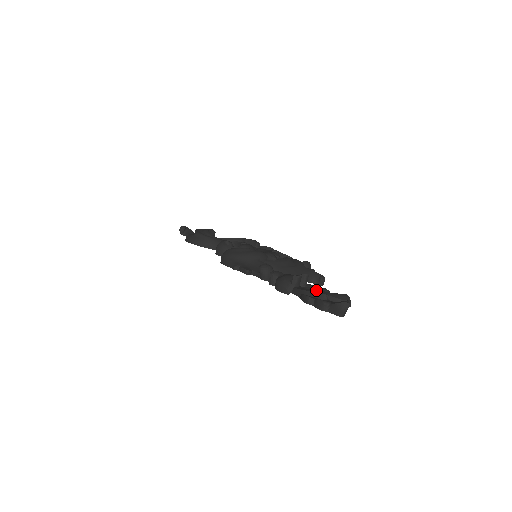
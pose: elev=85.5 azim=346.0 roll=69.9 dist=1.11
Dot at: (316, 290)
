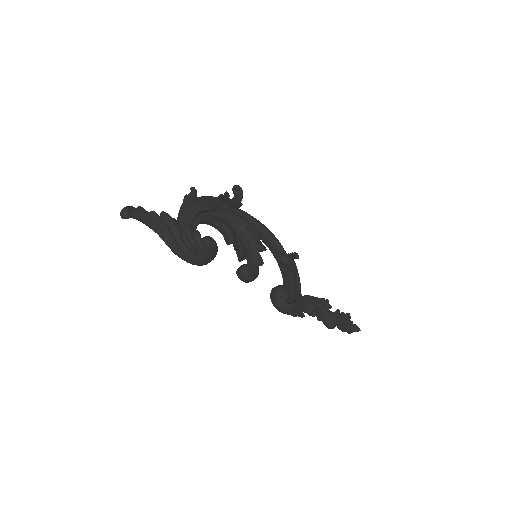
Dot at: (342, 320)
